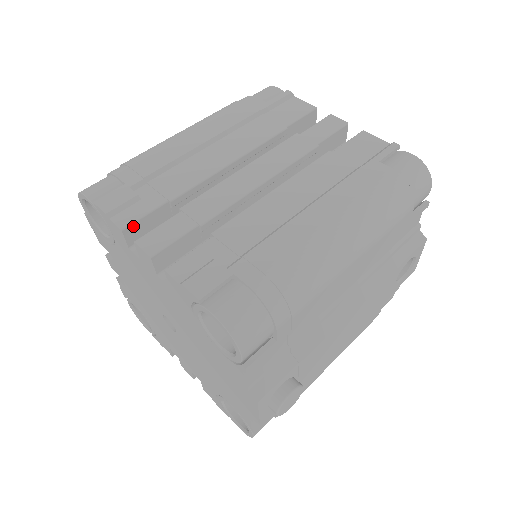
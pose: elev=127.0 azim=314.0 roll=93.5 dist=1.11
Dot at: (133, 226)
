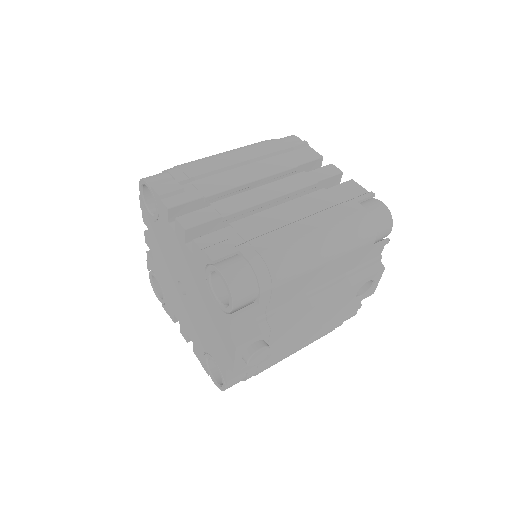
Dot at: (176, 208)
